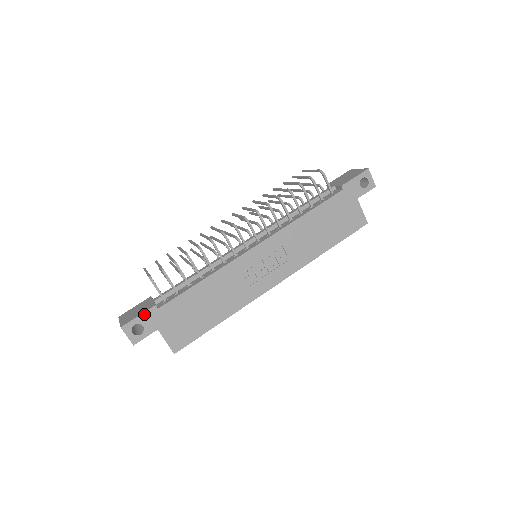
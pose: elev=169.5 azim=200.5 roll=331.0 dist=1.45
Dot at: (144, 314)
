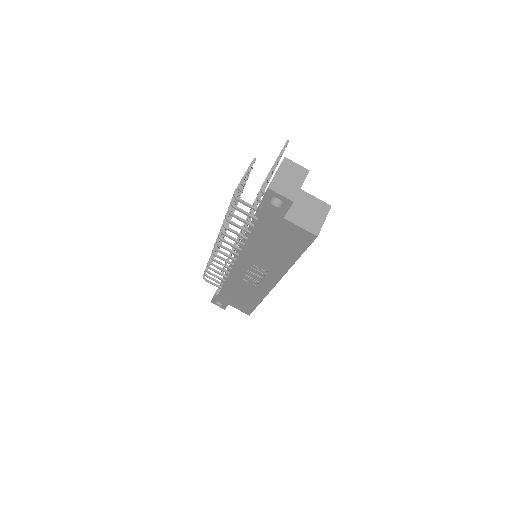
Dot at: (214, 297)
